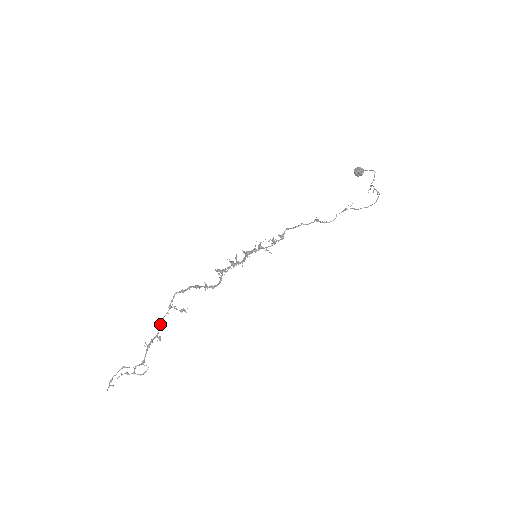
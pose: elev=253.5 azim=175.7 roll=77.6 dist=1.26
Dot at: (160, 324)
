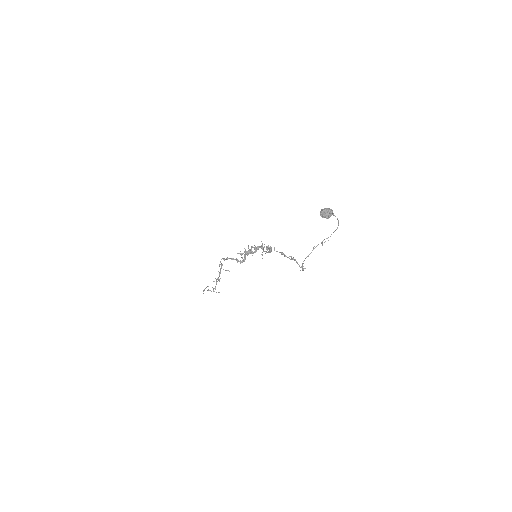
Dot at: (219, 272)
